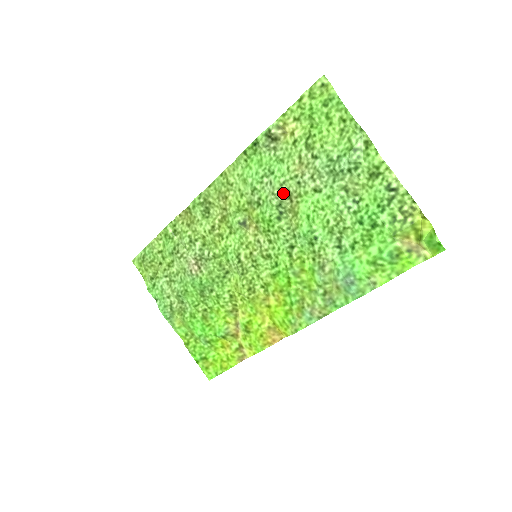
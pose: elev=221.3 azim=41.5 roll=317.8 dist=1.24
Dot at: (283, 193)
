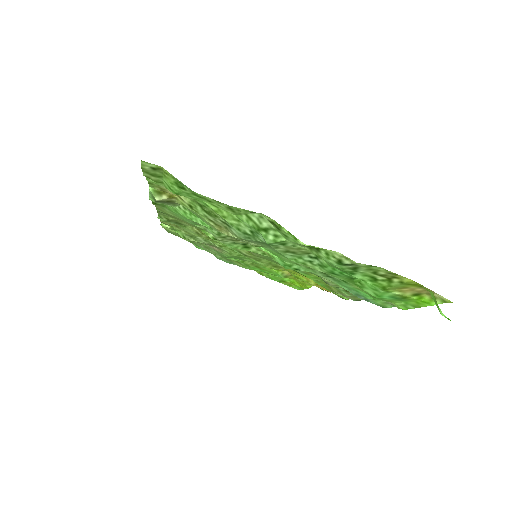
Dot at: (228, 238)
